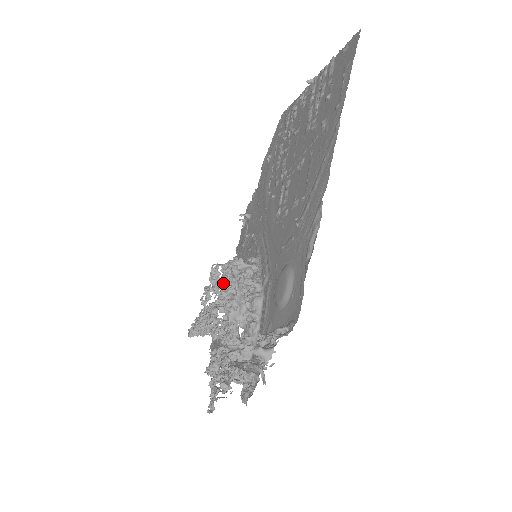
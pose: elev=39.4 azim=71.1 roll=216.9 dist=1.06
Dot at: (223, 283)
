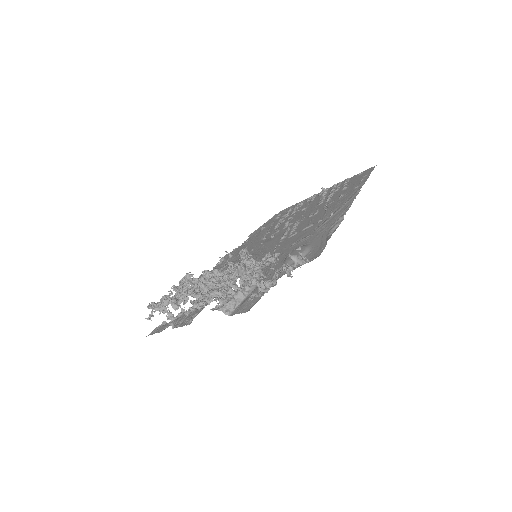
Dot at: (201, 280)
